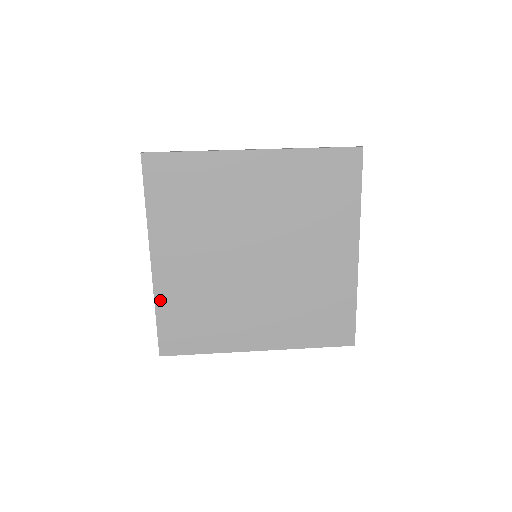
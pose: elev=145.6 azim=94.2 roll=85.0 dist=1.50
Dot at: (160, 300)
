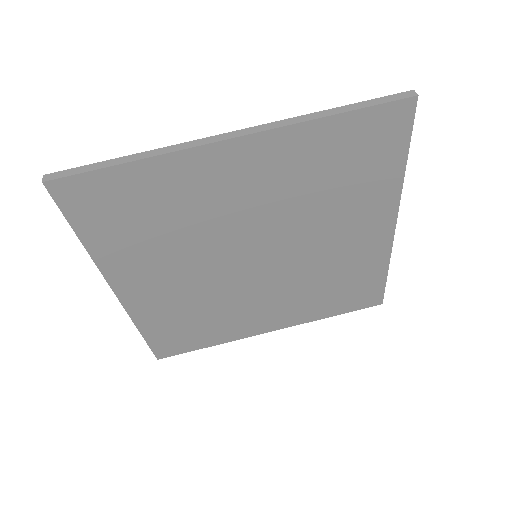
Dot at: (141, 321)
